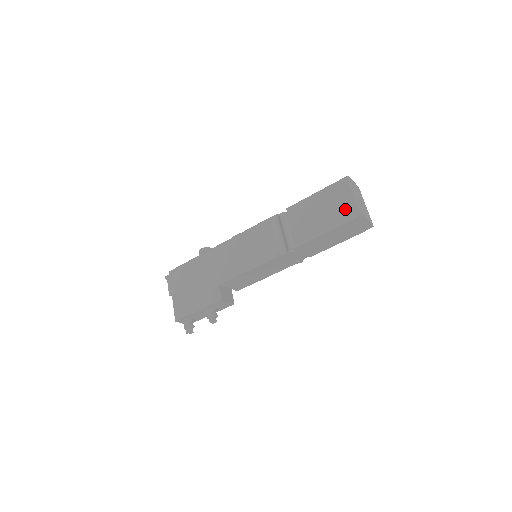
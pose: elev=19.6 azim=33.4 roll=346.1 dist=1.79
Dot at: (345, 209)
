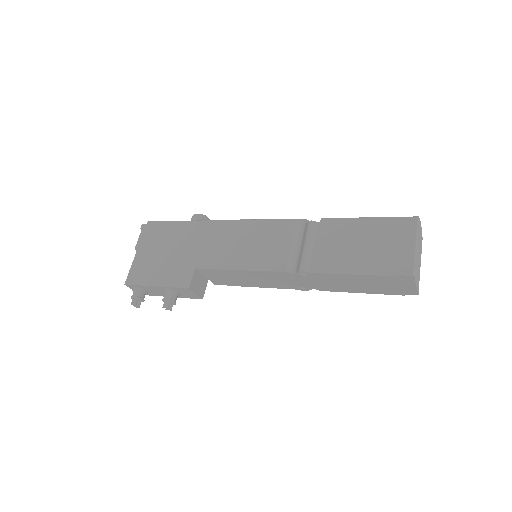
Dot at: (395, 257)
